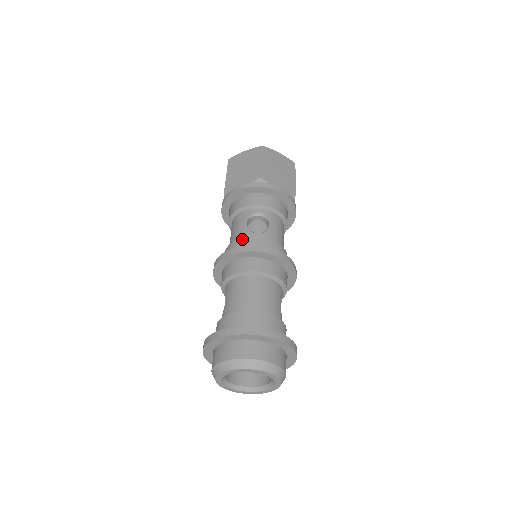
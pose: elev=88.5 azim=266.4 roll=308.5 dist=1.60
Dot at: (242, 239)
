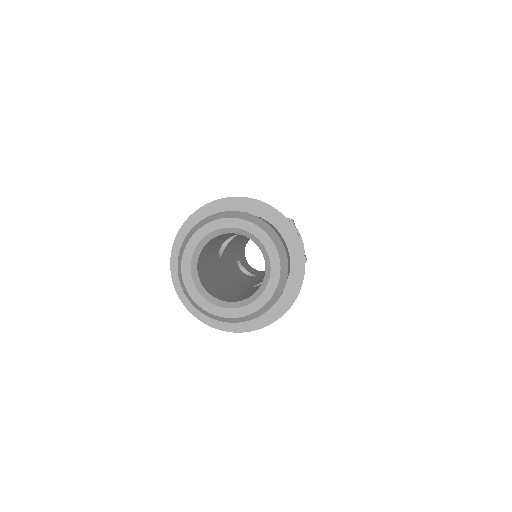
Dot at: occluded
